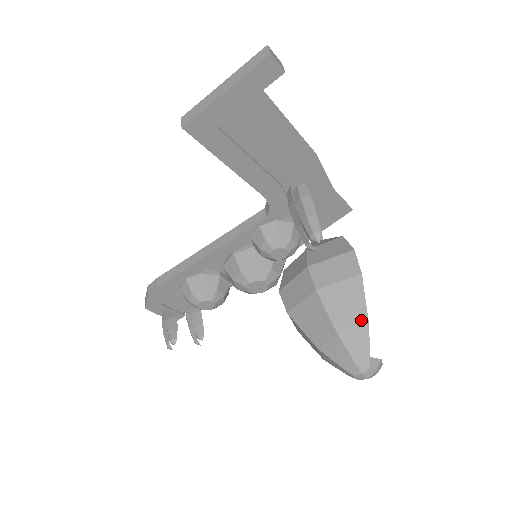
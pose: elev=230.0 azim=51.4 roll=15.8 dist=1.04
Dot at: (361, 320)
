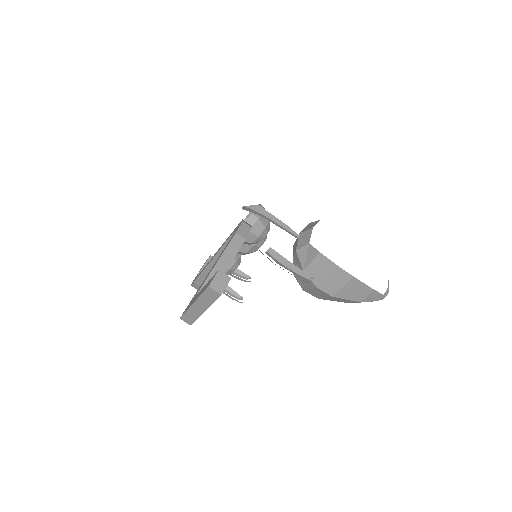
Dot at: (369, 291)
